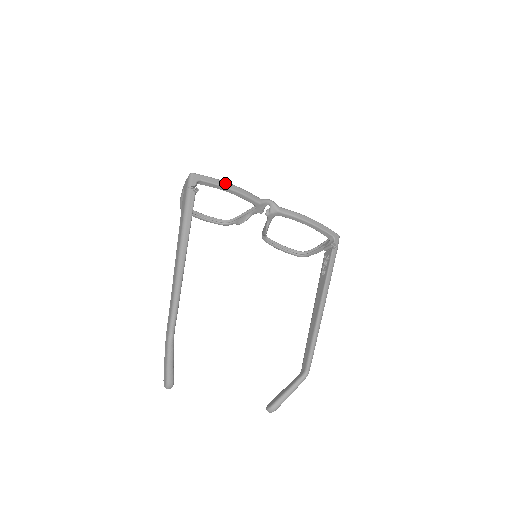
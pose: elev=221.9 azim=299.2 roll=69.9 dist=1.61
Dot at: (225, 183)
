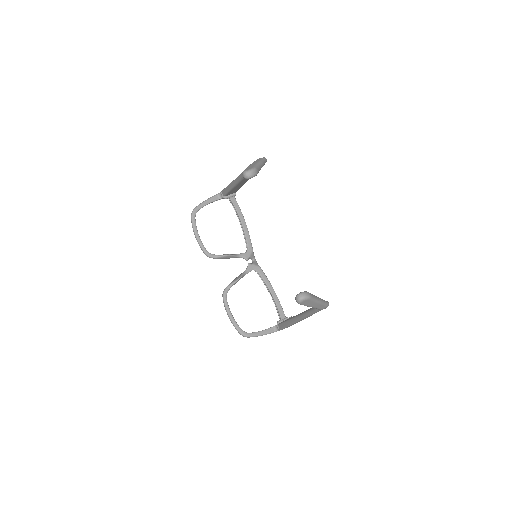
Dot at: (242, 216)
